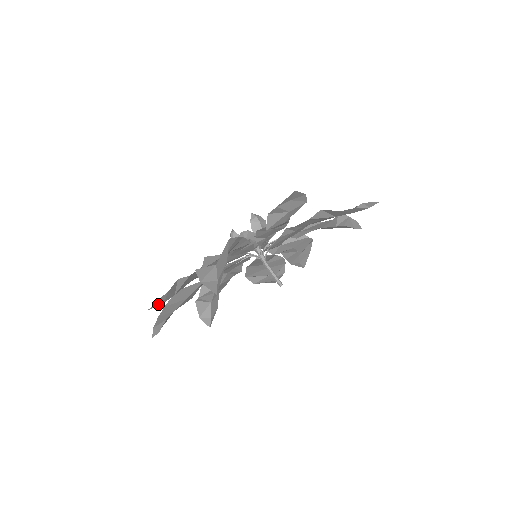
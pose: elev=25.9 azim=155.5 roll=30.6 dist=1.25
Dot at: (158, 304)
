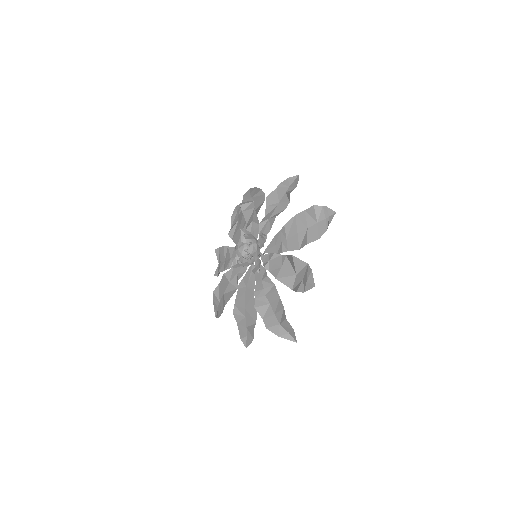
Dot at: (248, 342)
